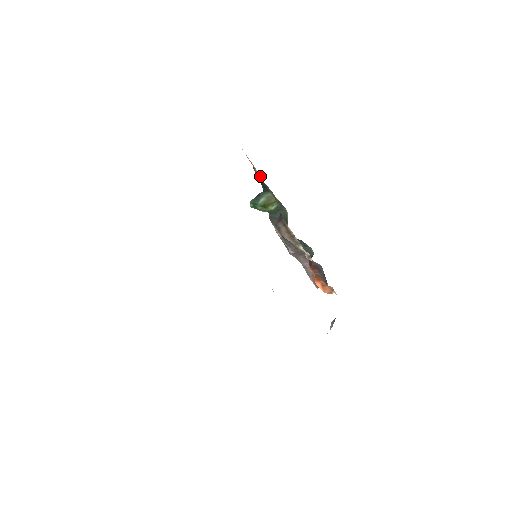
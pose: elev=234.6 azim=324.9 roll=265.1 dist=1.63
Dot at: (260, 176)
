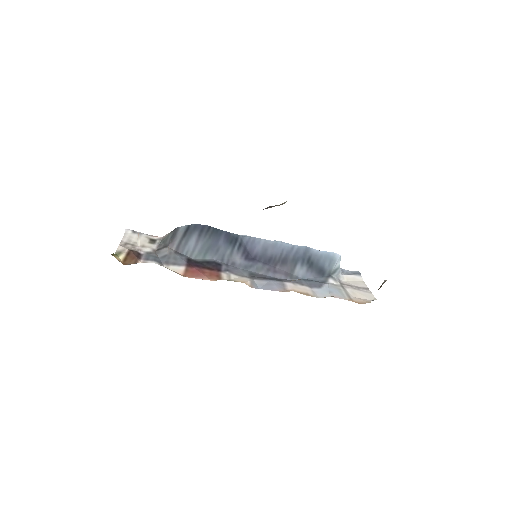
Dot at: occluded
